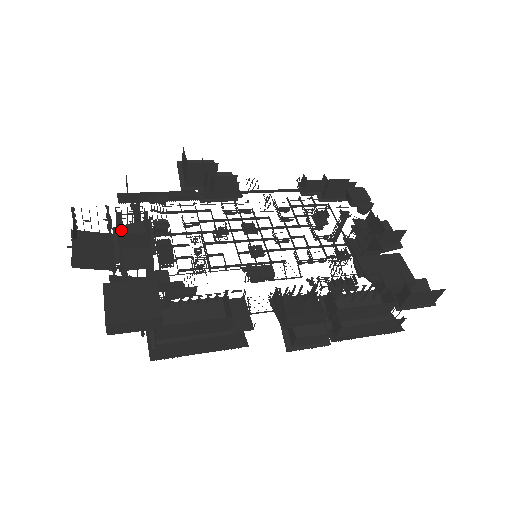
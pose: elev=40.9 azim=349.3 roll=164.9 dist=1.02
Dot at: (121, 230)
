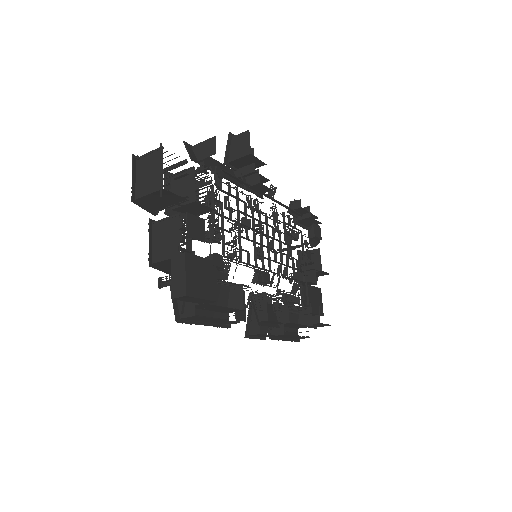
Dot at: occluded
